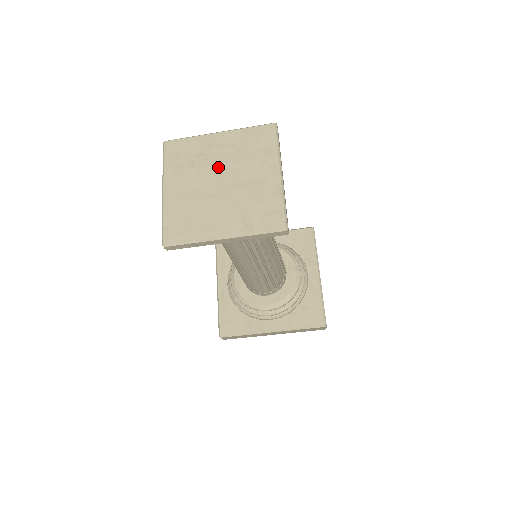
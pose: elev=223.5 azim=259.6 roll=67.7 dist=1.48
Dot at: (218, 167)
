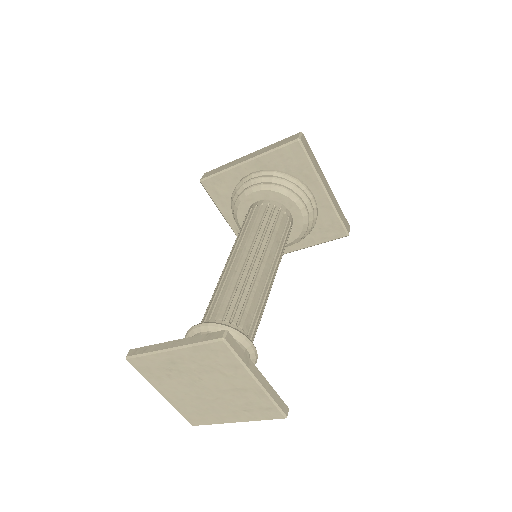
Dot at: (194, 379)
